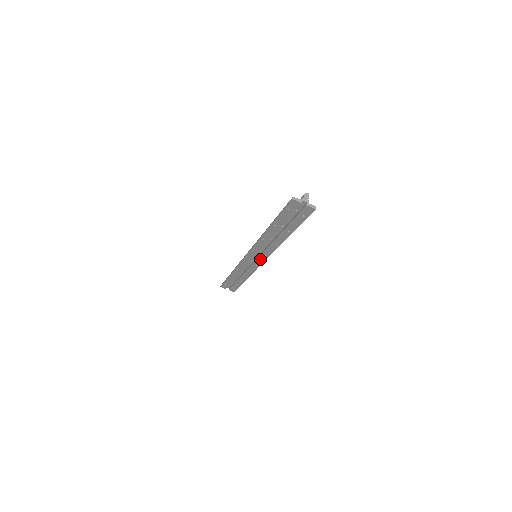
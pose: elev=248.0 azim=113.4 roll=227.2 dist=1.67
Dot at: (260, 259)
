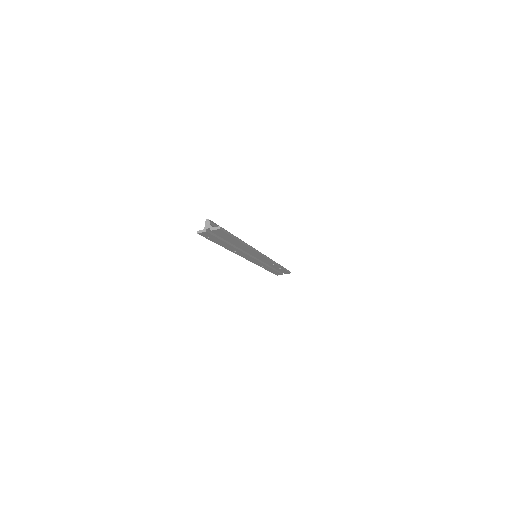
Dot at: (259, 257)
